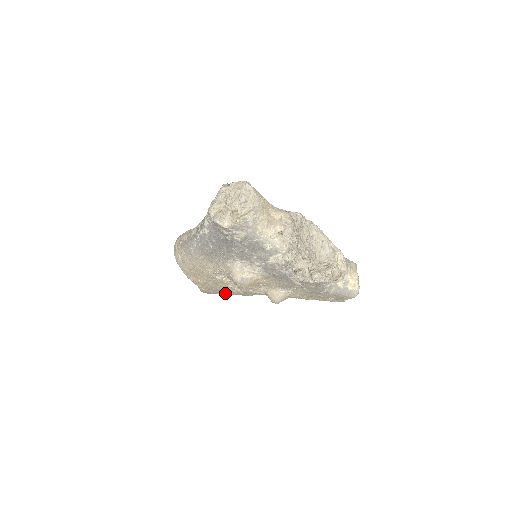
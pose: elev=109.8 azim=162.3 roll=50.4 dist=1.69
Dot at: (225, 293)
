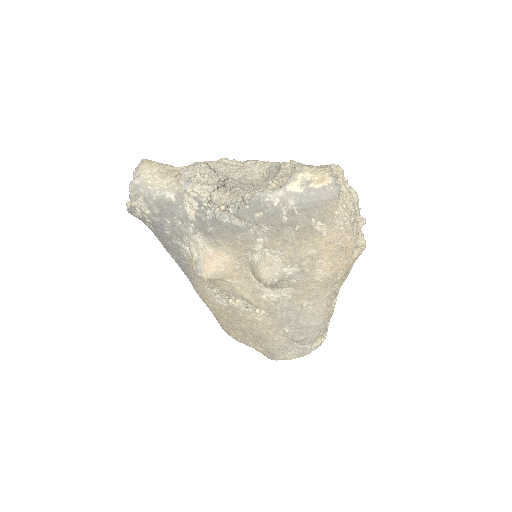
Dot at: (269, 333)
